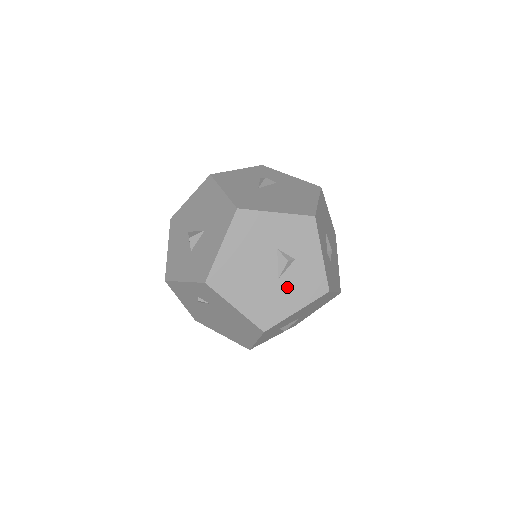
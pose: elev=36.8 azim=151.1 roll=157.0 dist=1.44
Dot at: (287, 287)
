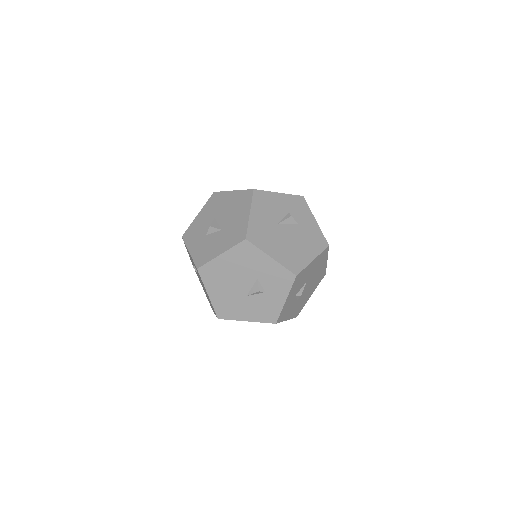
Dot at: (249, 304)
